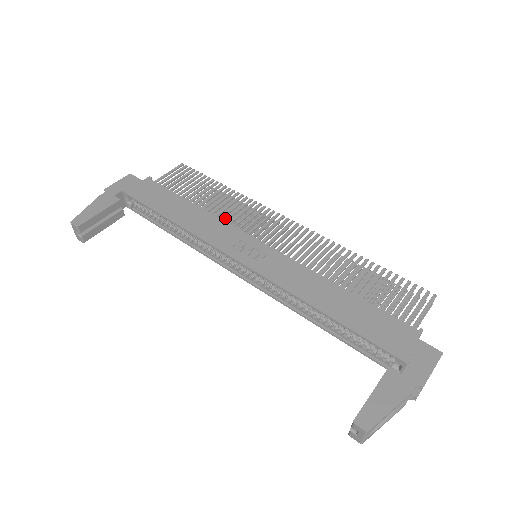
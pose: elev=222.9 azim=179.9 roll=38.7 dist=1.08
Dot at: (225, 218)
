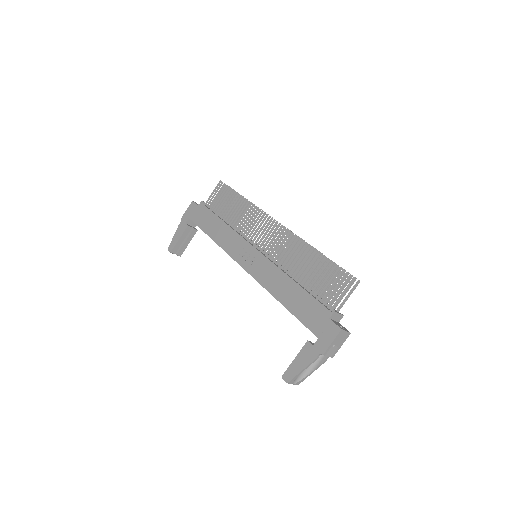
Dot at: (239, 228)
